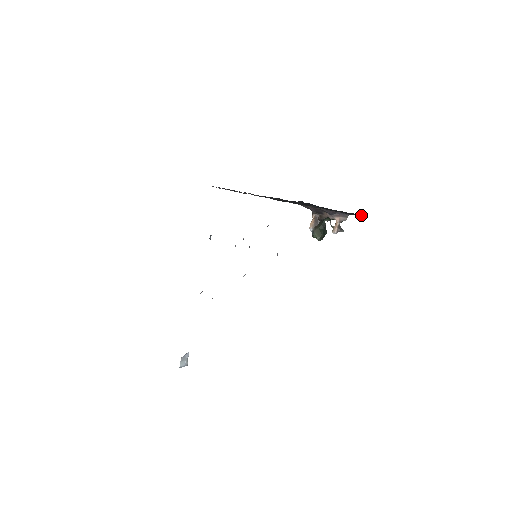
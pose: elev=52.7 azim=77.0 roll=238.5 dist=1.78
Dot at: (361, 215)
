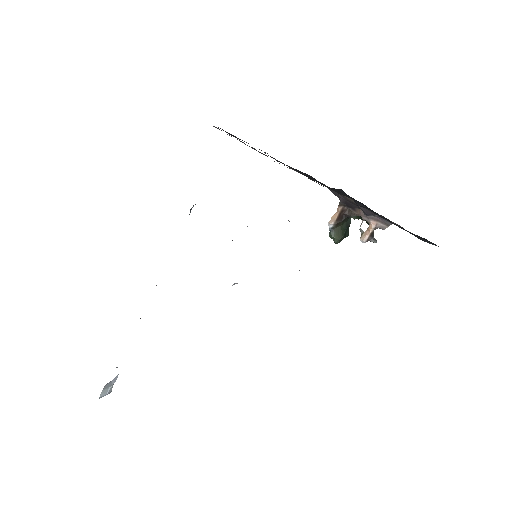
Dot at: (428, 241)
